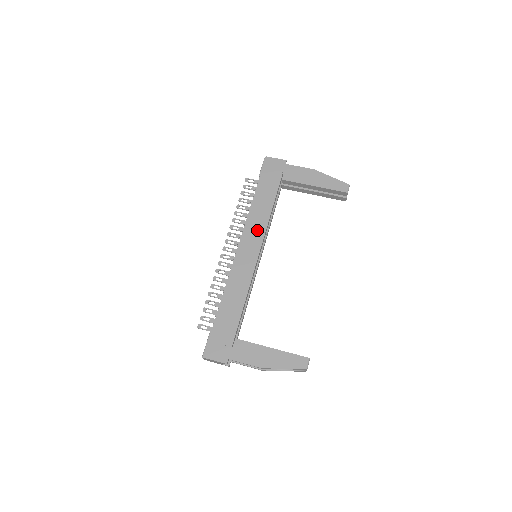
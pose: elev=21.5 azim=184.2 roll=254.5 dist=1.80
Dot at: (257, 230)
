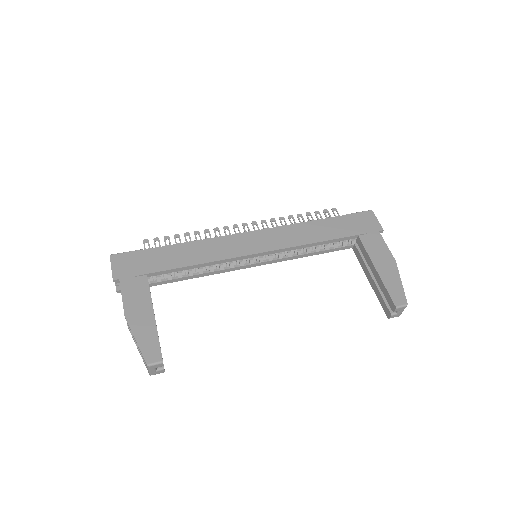
Dot at: (284, 239)
